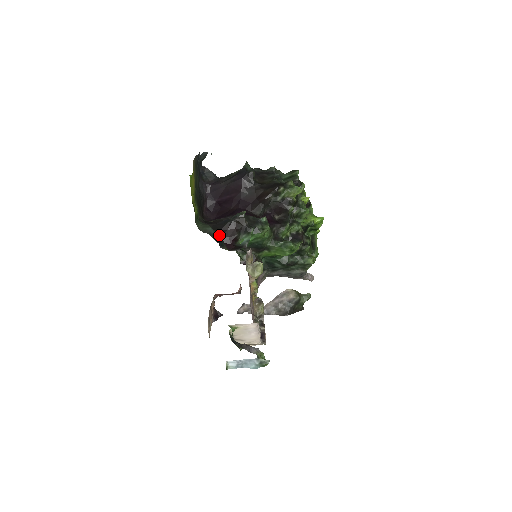
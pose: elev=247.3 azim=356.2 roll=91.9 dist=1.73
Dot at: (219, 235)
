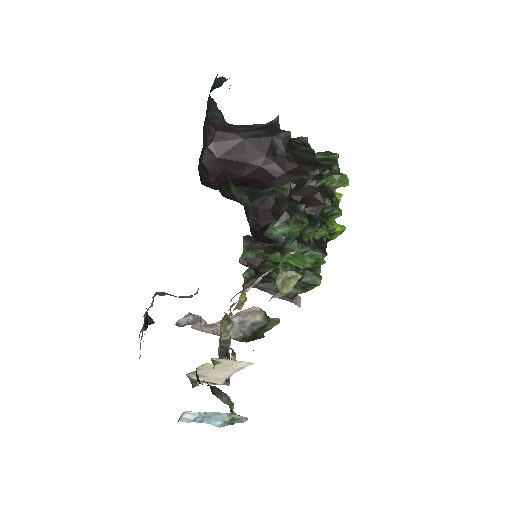
Dot at: (246, 212)
